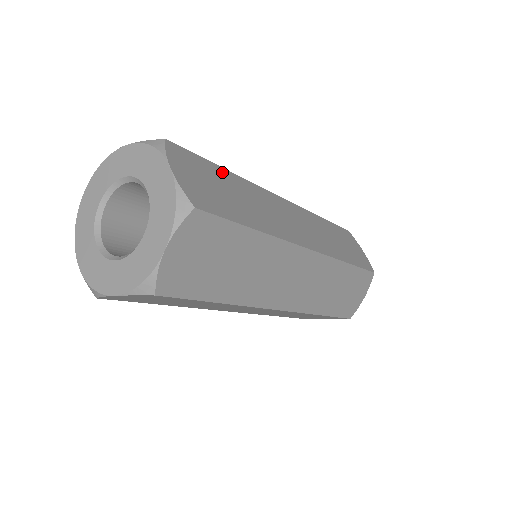
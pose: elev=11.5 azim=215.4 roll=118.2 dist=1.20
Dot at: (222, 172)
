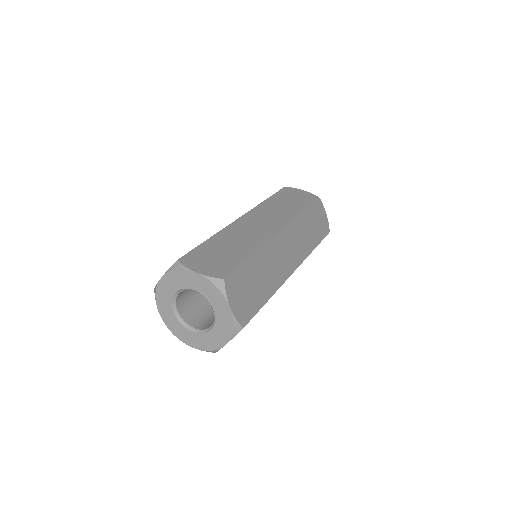
Dot at: (250, 263)
